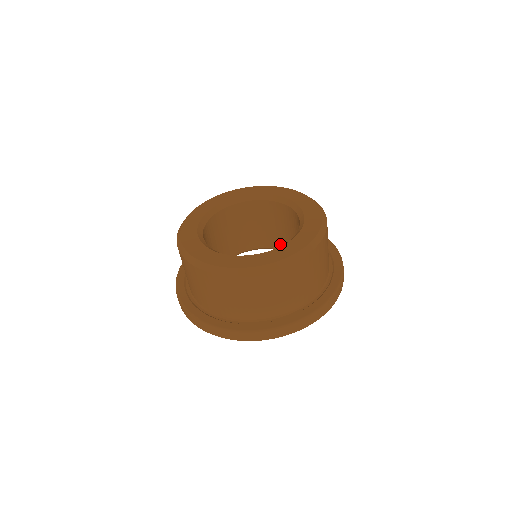
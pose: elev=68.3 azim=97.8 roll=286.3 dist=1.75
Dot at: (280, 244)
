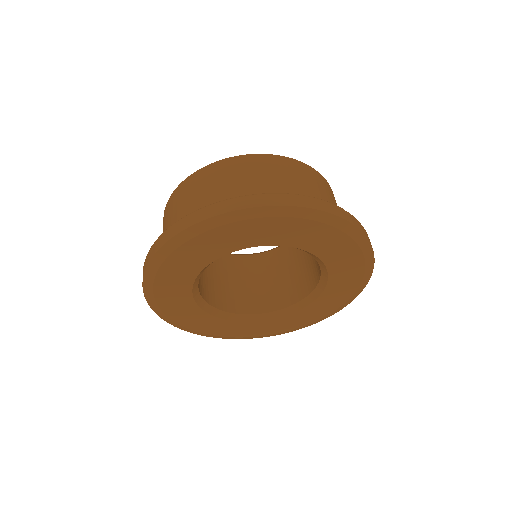
Dot at: (293, 296)
